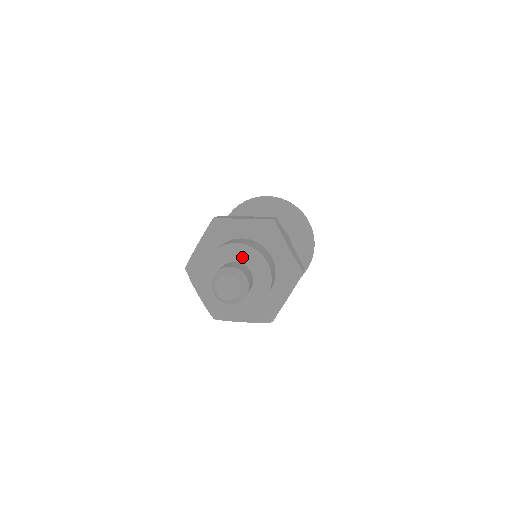
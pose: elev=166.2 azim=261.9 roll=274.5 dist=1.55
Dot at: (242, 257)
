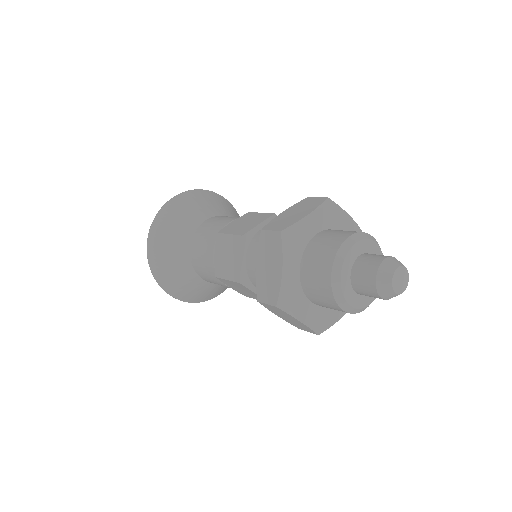
Dot at: (362, 247)
